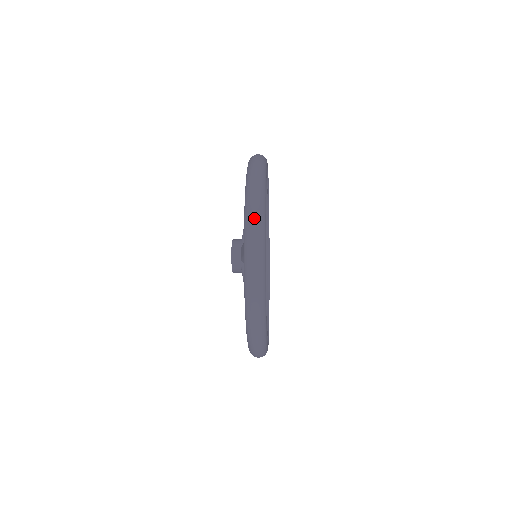
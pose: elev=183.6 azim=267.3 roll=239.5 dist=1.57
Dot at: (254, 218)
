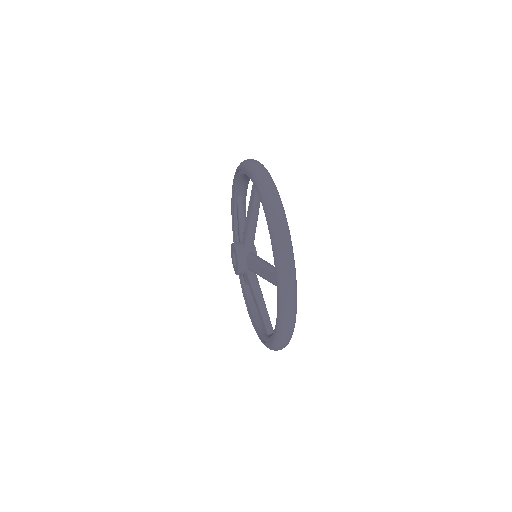
Dot at: (288, 270)
